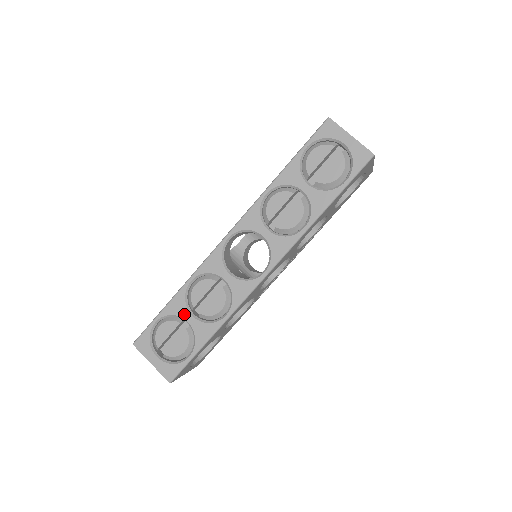
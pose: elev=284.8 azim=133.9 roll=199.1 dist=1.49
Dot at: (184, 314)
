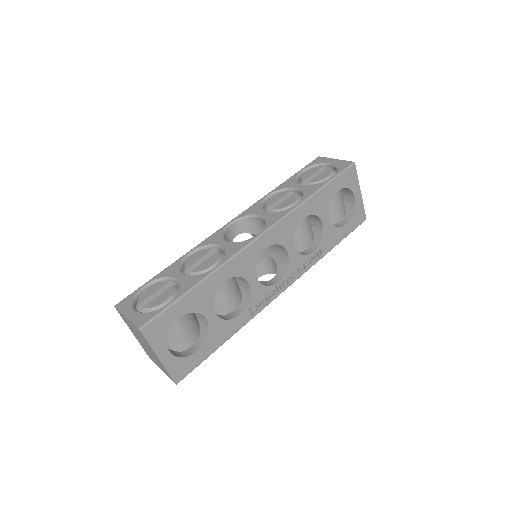
Dot at: (175, 274)
